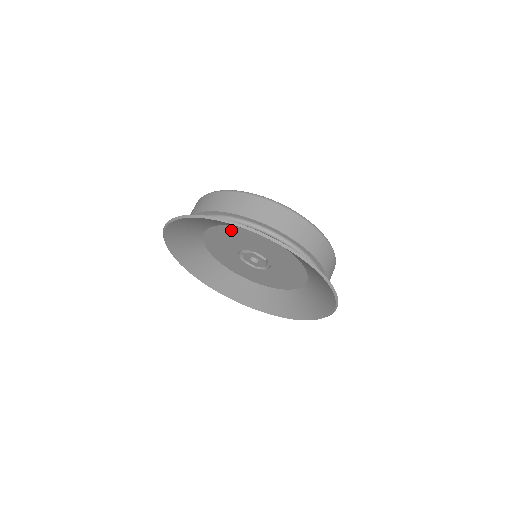
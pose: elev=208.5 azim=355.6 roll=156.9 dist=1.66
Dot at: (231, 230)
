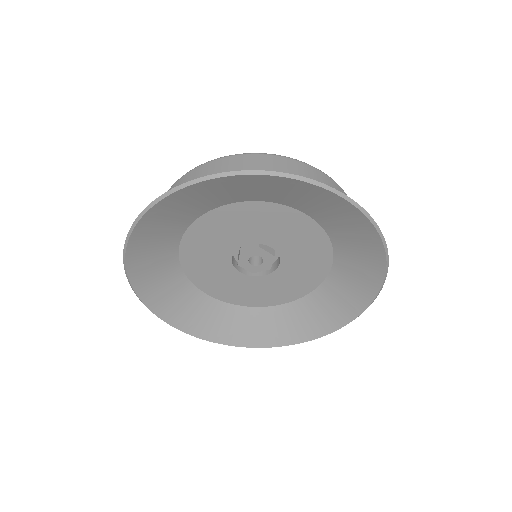
Dot at: (190, 246)
